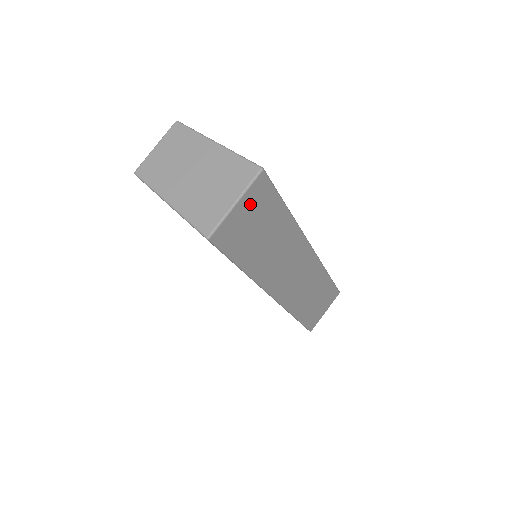
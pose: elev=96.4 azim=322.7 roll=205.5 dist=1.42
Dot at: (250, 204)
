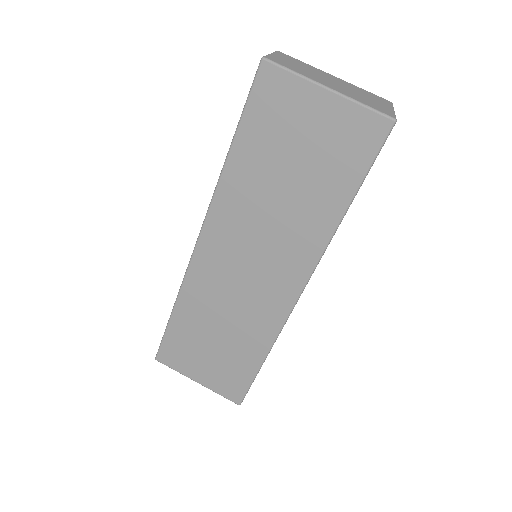
Dot at: occluded
